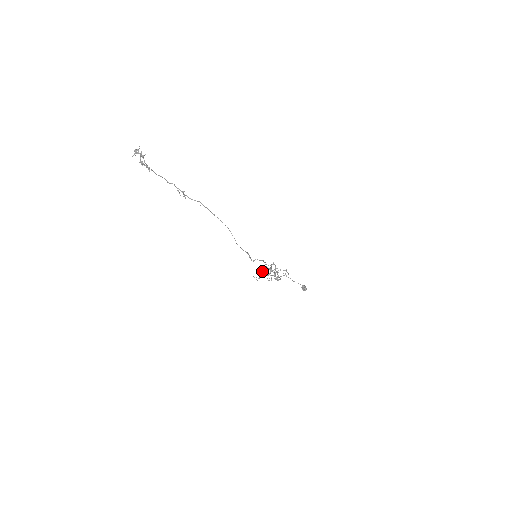
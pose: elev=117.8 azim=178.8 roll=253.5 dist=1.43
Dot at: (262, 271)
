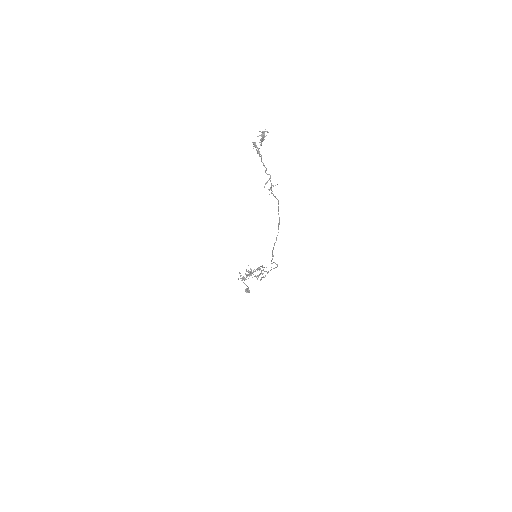
Dot at: (254, 271)
